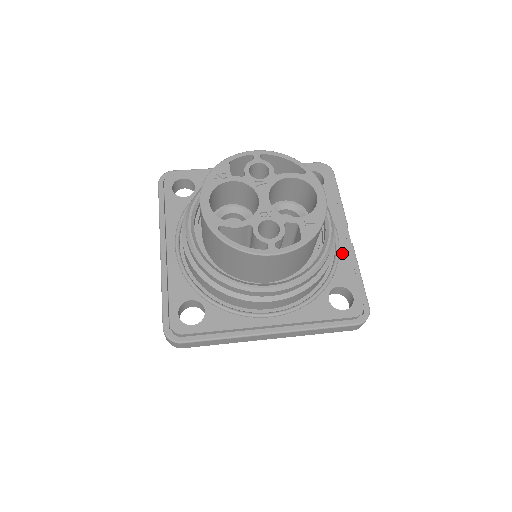
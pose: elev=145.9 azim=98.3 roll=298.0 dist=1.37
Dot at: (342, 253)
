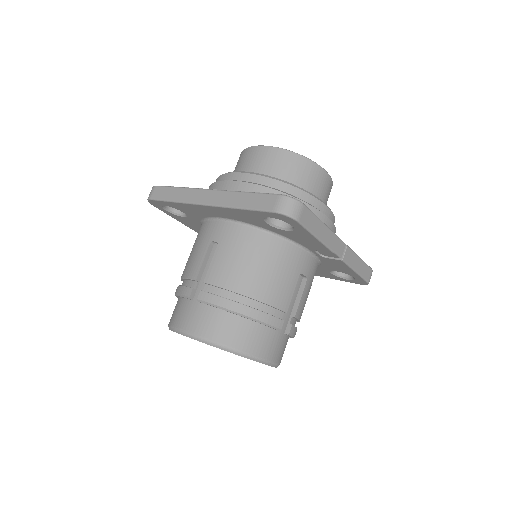
Dot at: occluded
